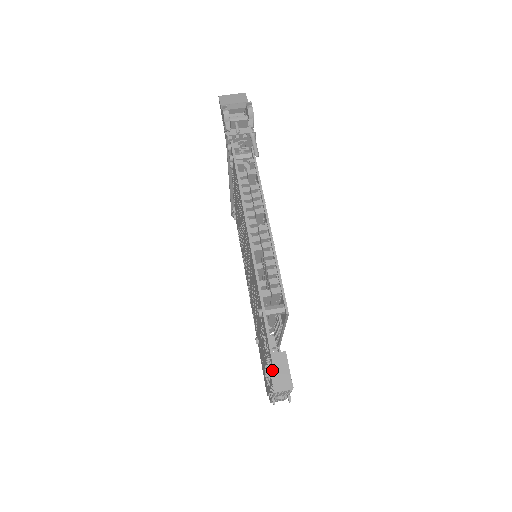
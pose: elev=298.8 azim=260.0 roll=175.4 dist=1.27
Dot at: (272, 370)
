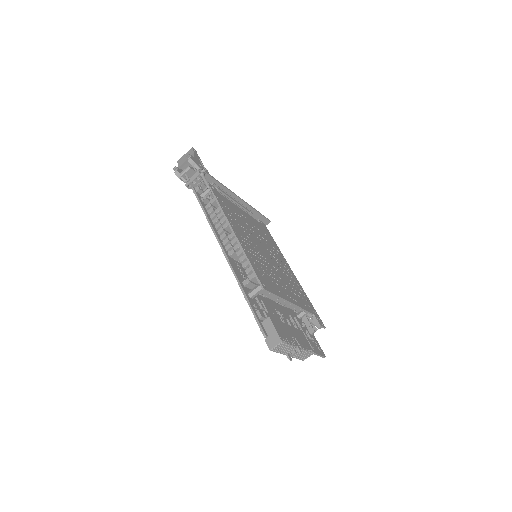
Dot at: occluded
